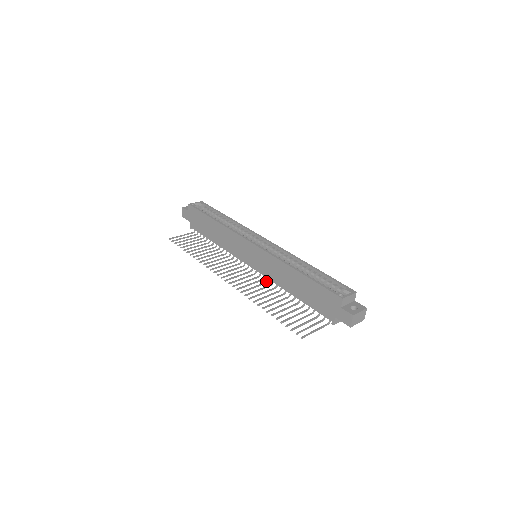
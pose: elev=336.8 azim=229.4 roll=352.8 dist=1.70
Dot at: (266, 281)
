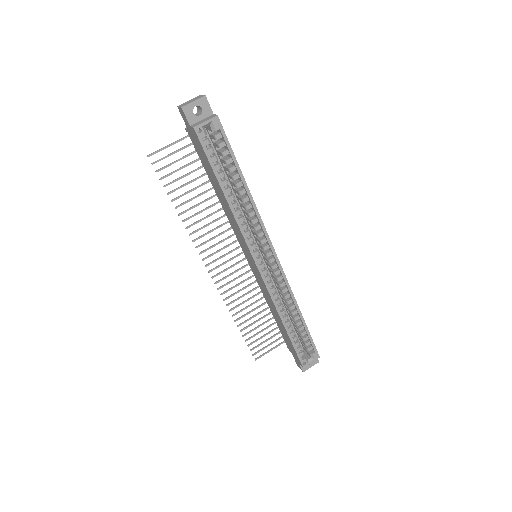
Dot at: occluded
